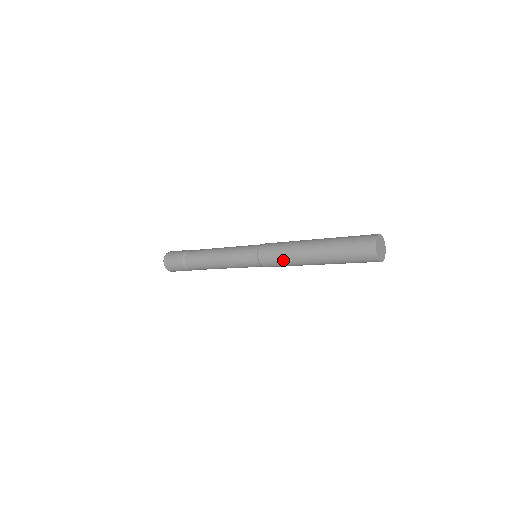
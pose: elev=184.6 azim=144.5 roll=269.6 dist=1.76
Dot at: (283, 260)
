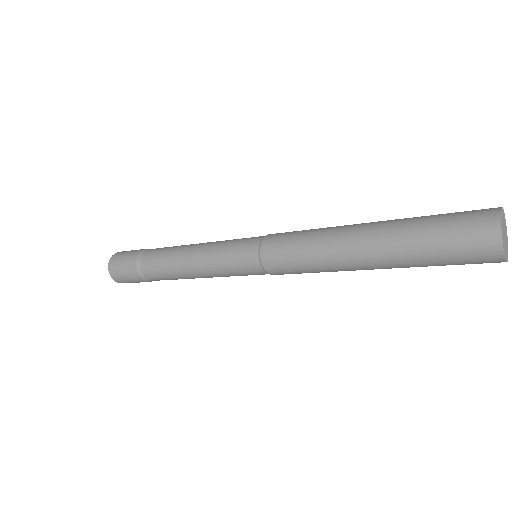
Dot at: (305, 259)
